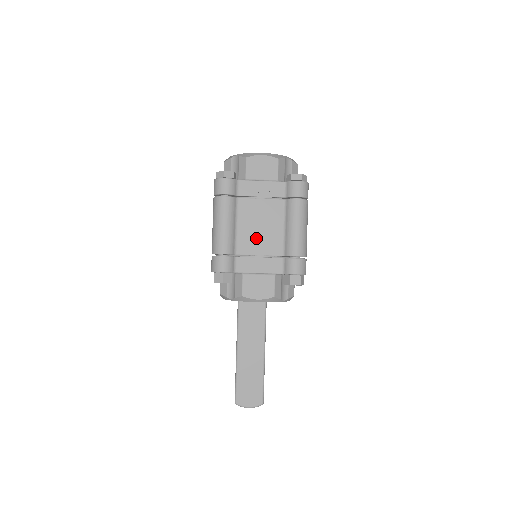
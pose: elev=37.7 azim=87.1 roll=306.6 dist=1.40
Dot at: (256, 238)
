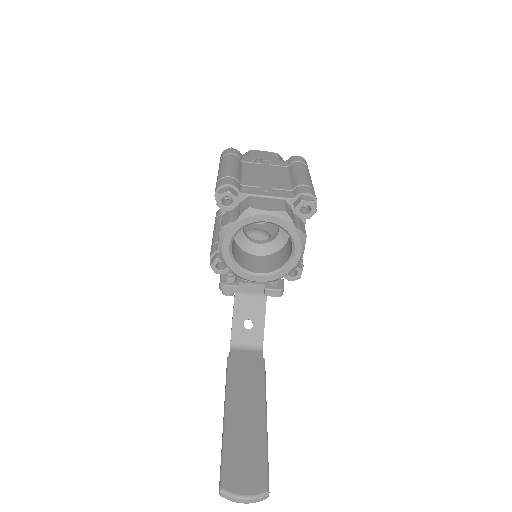
Dot at: (262, 180)
